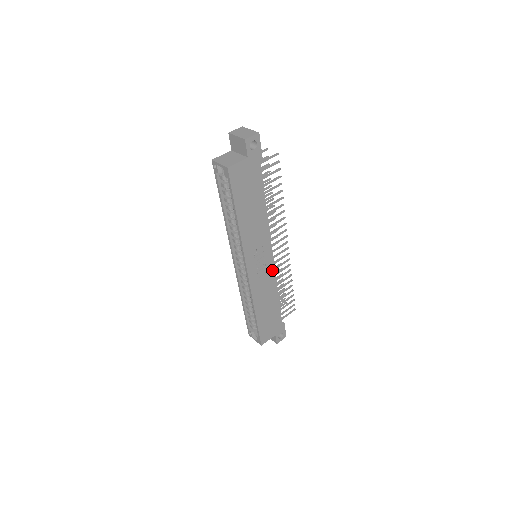
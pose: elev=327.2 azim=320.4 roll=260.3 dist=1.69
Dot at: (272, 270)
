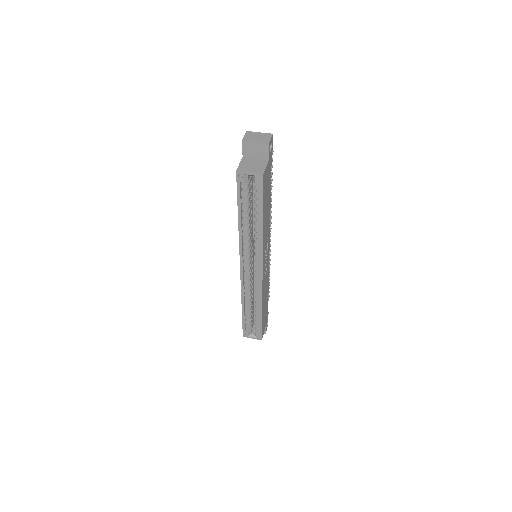
Dot at: (268, 264)
